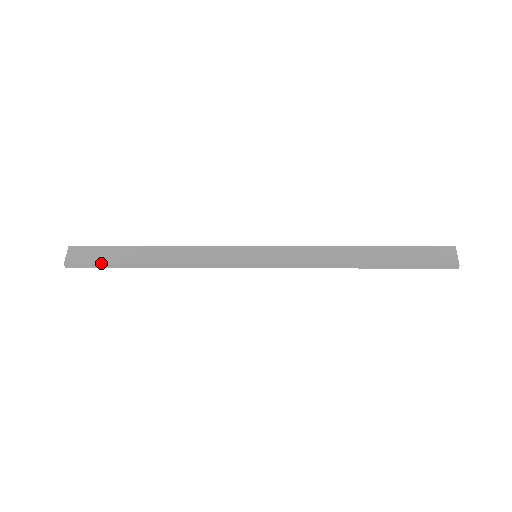
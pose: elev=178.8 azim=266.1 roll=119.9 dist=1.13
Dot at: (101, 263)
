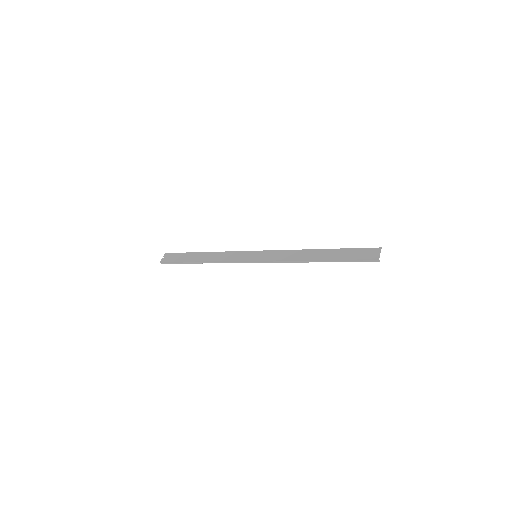
Dot at: (177, 261)
